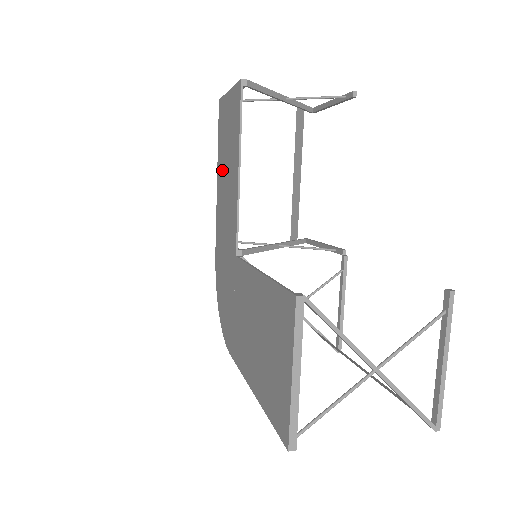
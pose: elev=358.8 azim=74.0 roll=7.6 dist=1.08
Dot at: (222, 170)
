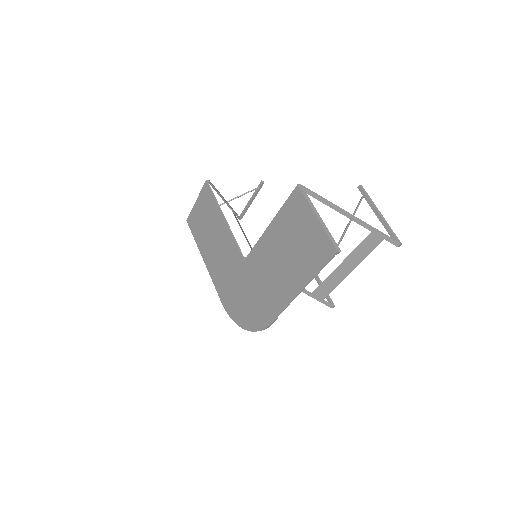
Dot at: (207, 245)
